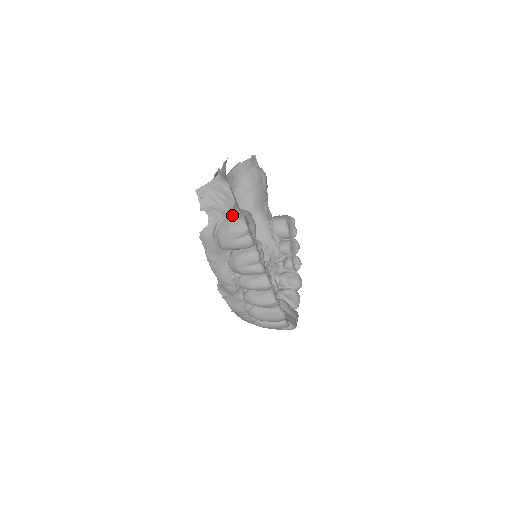
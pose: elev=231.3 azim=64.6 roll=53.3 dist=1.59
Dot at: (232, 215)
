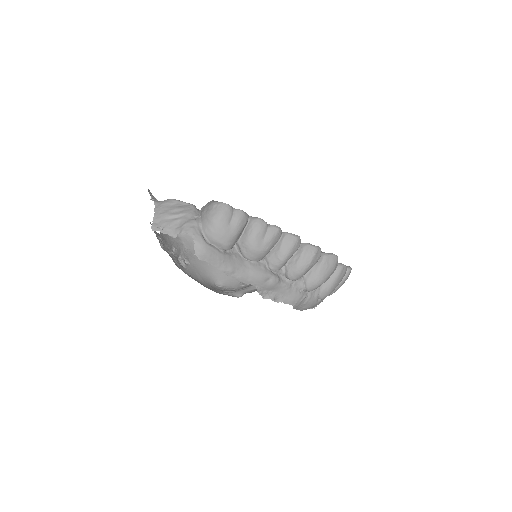
Dot at: (203, 212)
